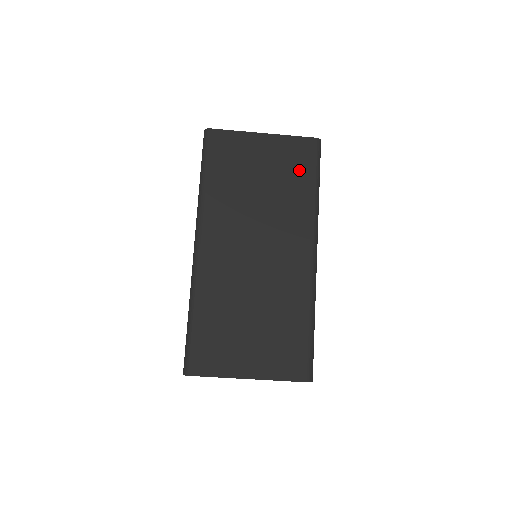
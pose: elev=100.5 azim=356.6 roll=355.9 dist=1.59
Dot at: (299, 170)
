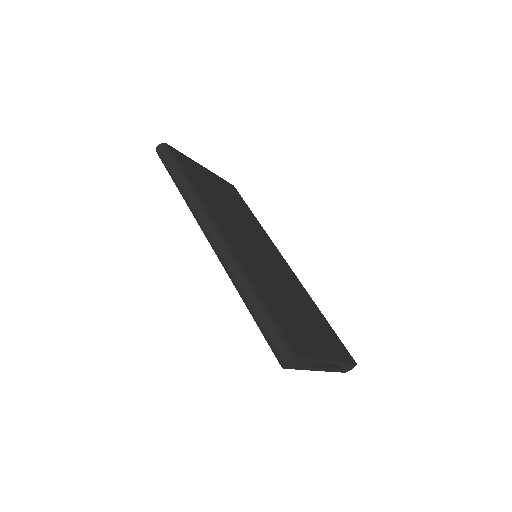
Dot at: (239, 201)
